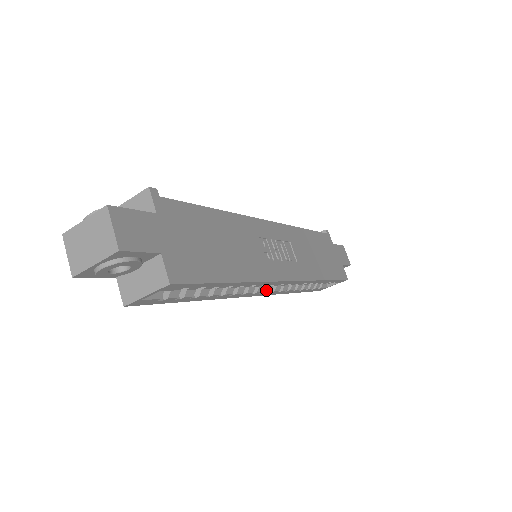
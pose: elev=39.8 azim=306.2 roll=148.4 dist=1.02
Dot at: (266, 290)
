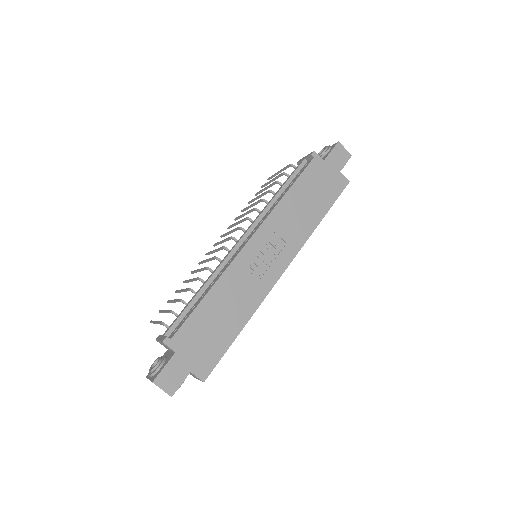
Dot at: occluded
